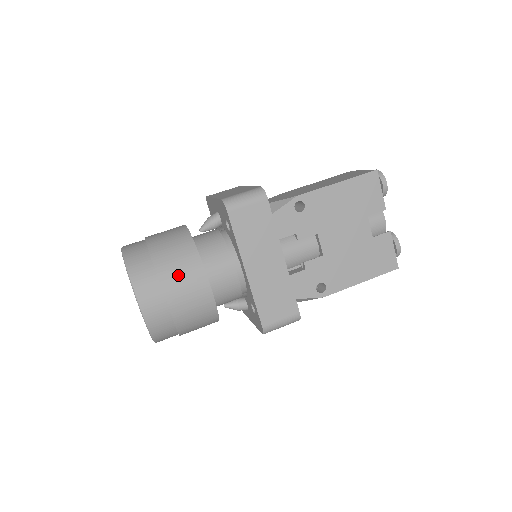
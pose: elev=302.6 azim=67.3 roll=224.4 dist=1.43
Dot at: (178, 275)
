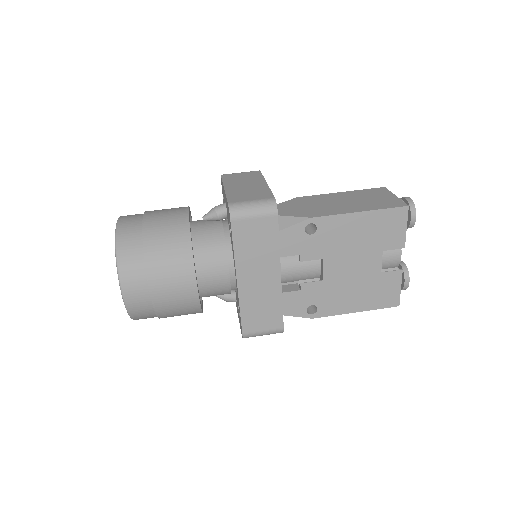
Dot at: (166, 271)
